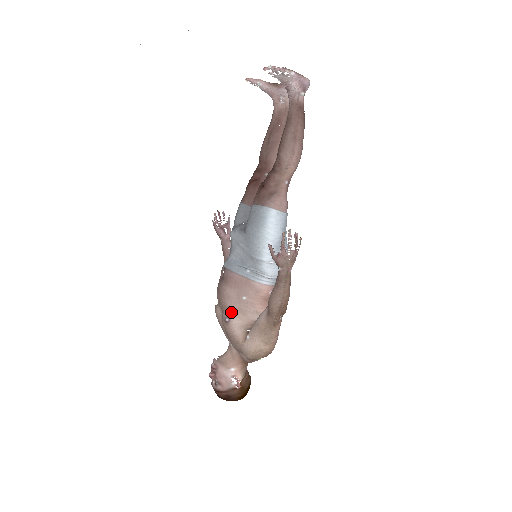
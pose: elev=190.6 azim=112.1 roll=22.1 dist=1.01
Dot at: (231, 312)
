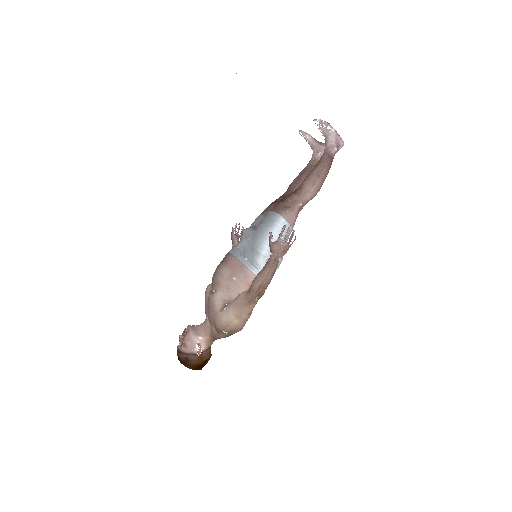
Dot at: (219, 286)
